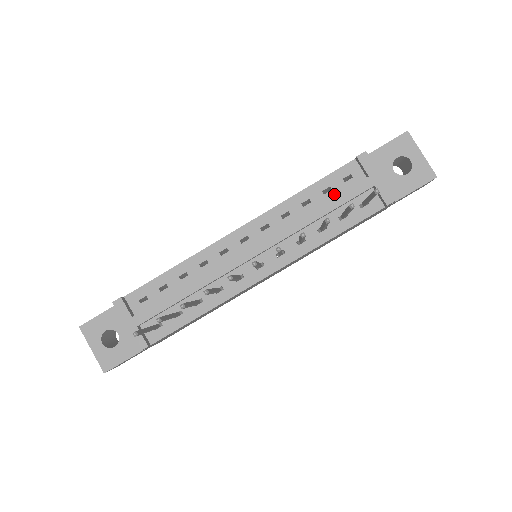
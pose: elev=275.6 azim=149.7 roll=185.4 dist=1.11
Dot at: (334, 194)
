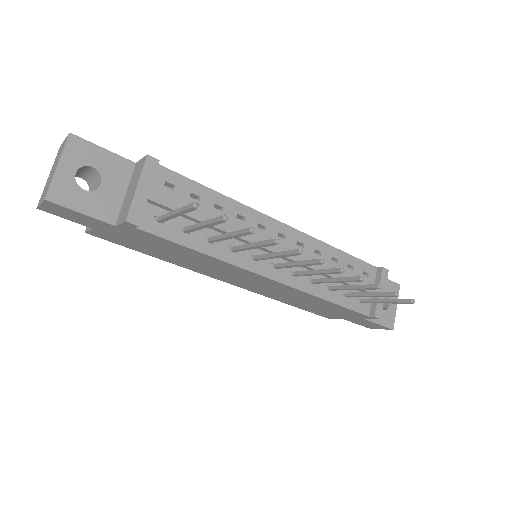
Dot at: (352, 274)
